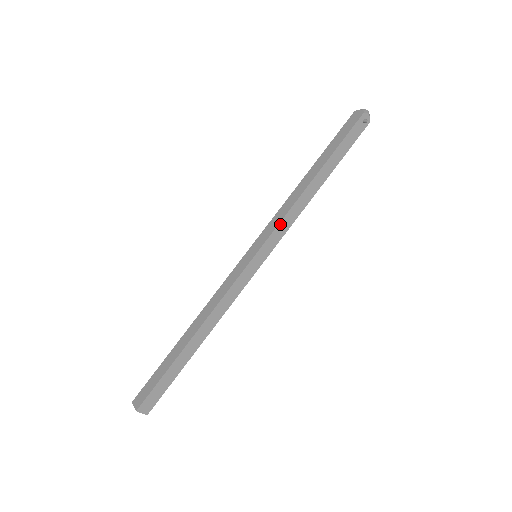
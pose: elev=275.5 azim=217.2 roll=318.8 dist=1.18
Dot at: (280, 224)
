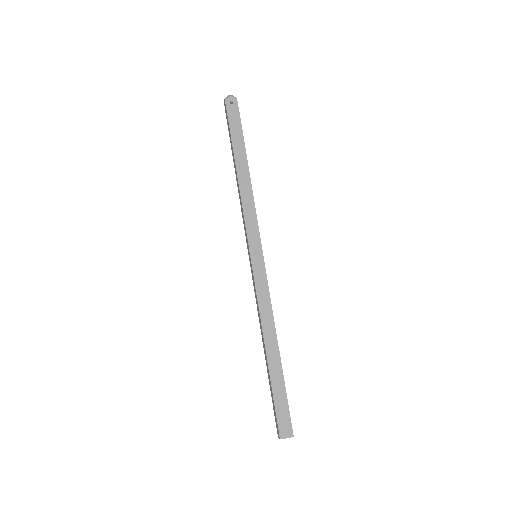
Dot at: (246, 220)
